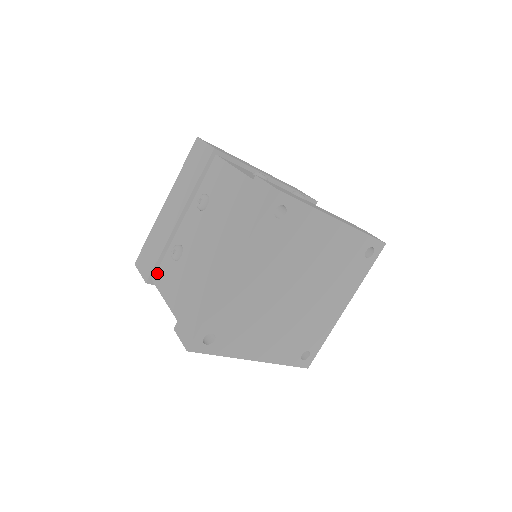
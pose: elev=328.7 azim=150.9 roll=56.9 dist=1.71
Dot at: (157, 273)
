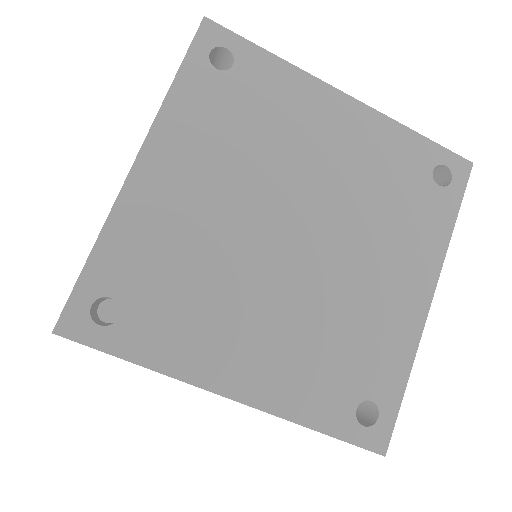
Dot at: occluded
